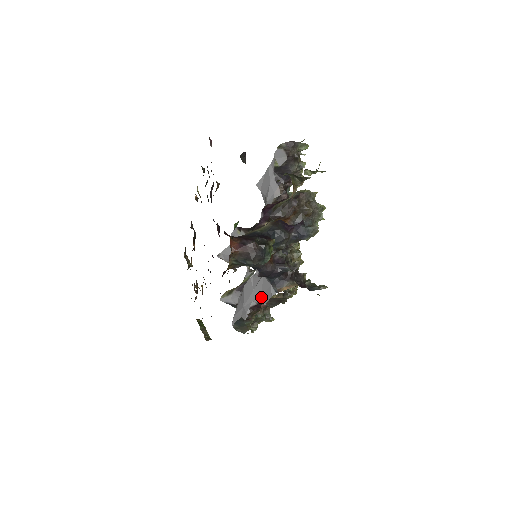
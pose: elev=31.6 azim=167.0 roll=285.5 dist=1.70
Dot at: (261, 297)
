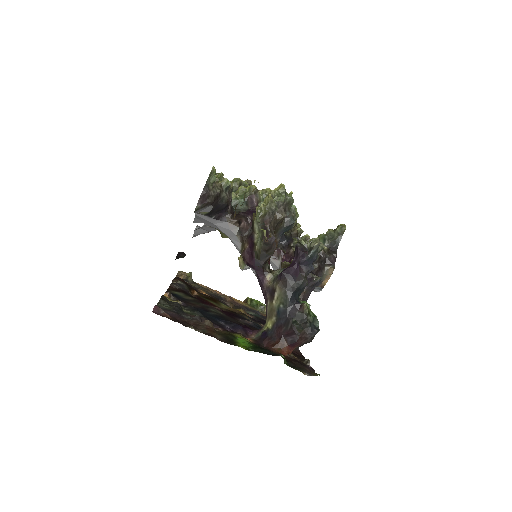
Dot at: occluded
